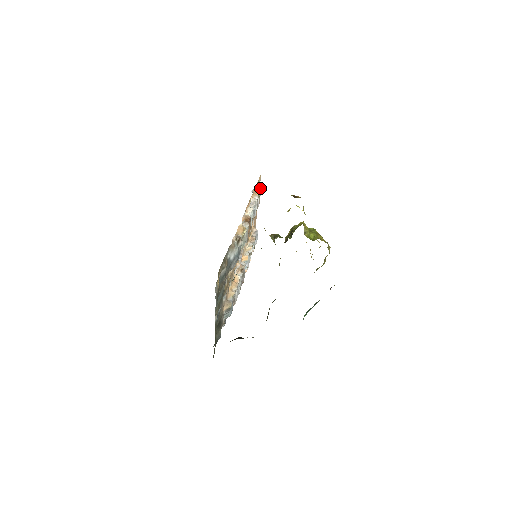
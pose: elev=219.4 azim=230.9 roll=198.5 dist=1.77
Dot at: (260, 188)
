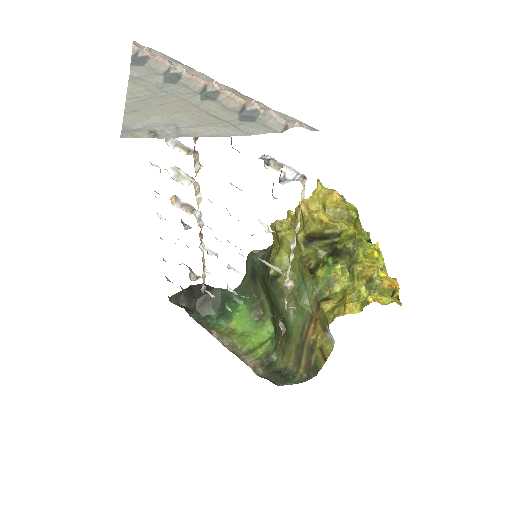
Dot at: occluded
